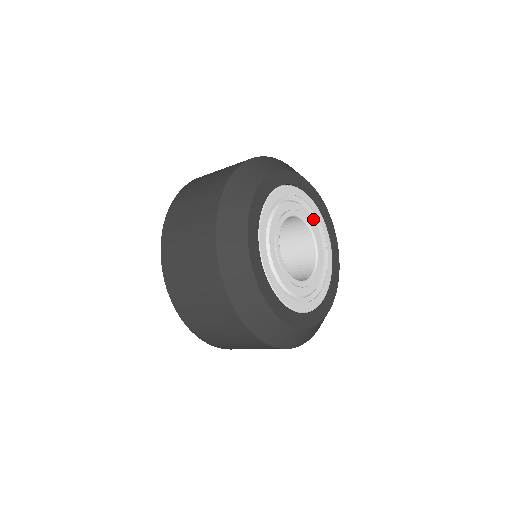
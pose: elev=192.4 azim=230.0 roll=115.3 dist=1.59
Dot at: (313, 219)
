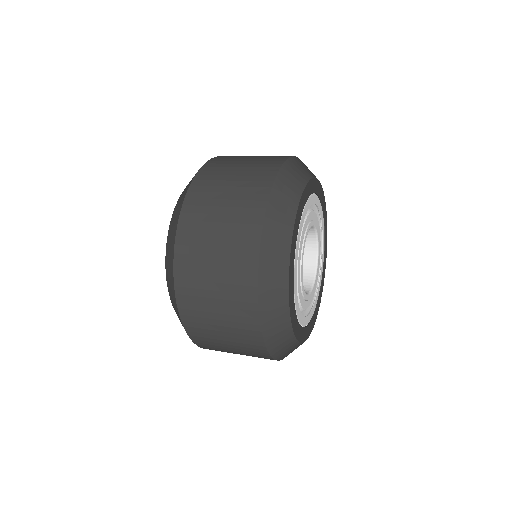
Dot at: (311, 212)
